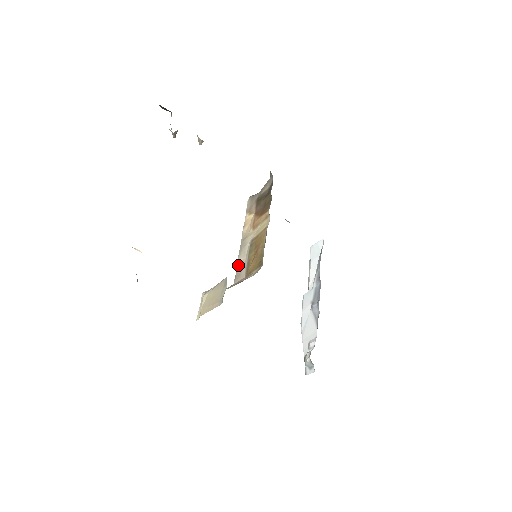
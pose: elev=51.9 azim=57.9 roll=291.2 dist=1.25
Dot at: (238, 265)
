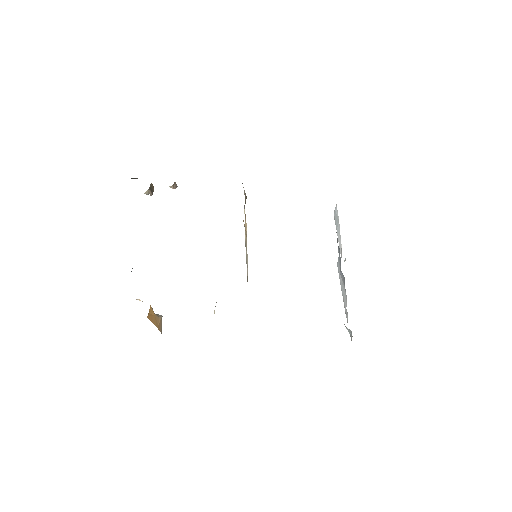
Dot at: occluded
